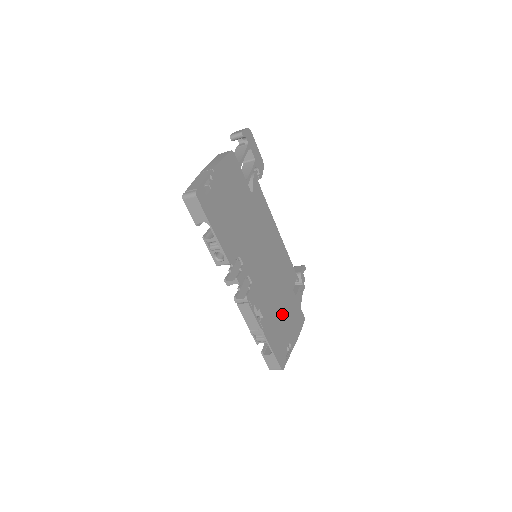
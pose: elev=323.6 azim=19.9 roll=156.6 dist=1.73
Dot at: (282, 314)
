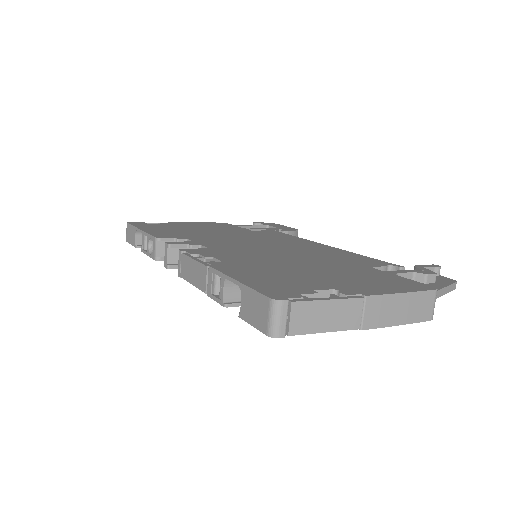
Dot at: (309, 271)
